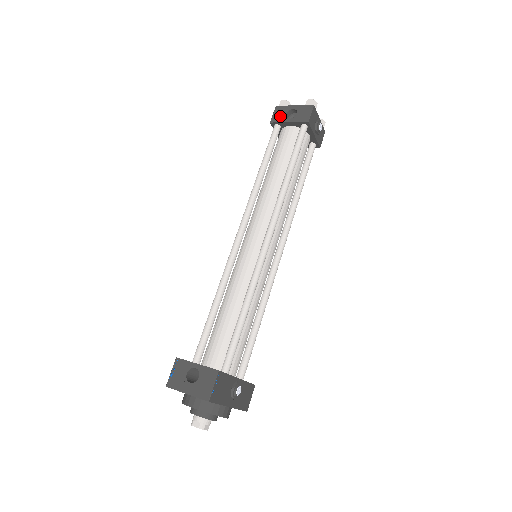
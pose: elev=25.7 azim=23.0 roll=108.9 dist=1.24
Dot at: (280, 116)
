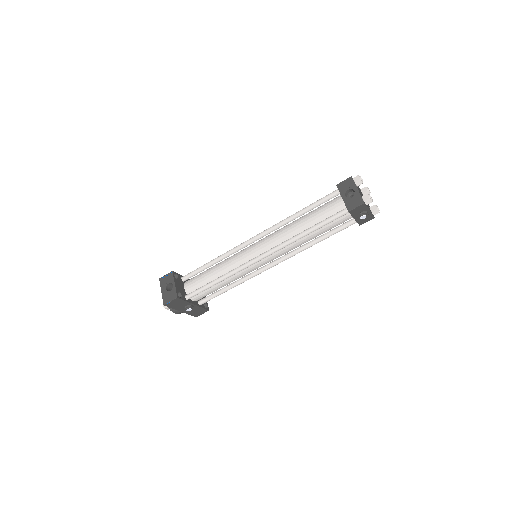
Dot at: (344, 187)
